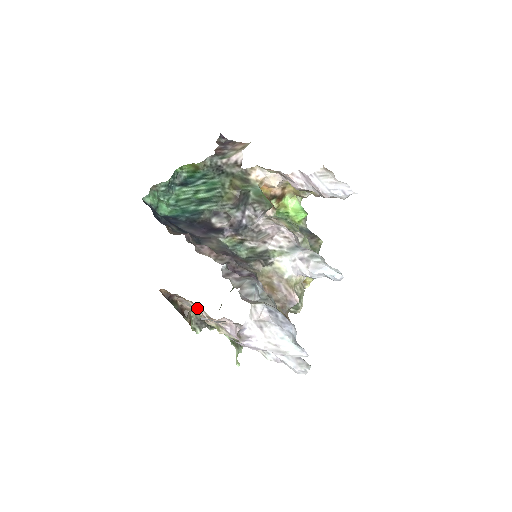
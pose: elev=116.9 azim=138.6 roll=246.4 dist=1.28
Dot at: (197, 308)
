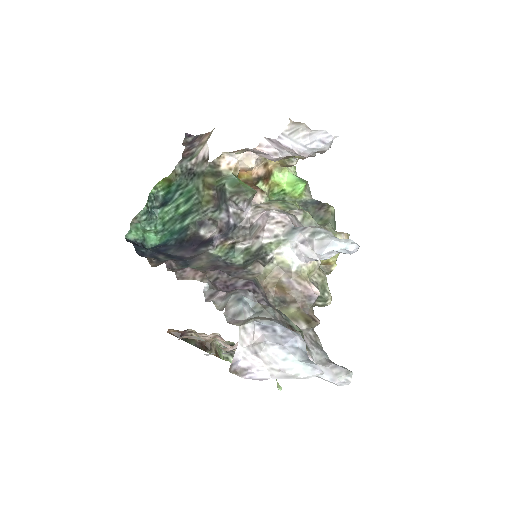
Dot at: (212, 338)
